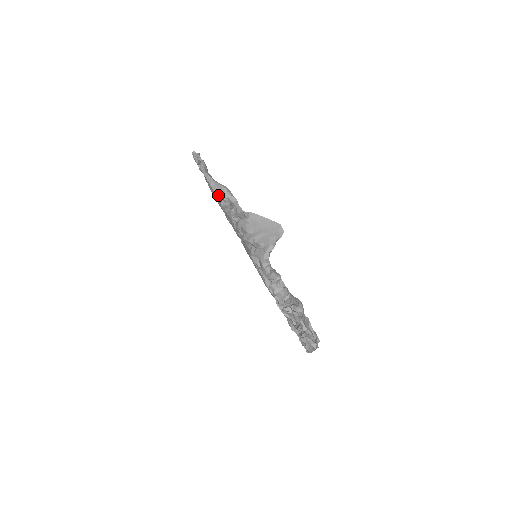
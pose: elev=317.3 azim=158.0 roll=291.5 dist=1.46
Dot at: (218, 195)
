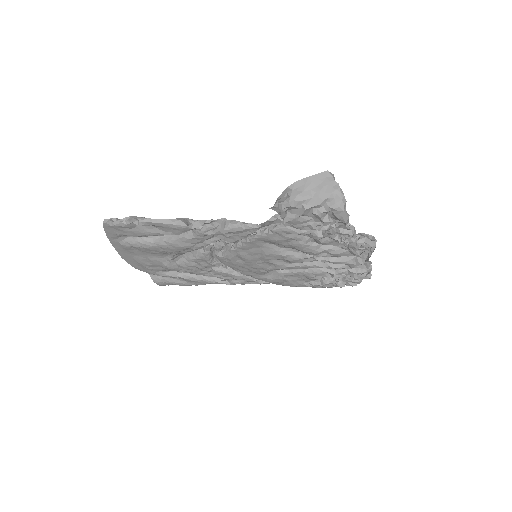
Dot at: (192, 226)
